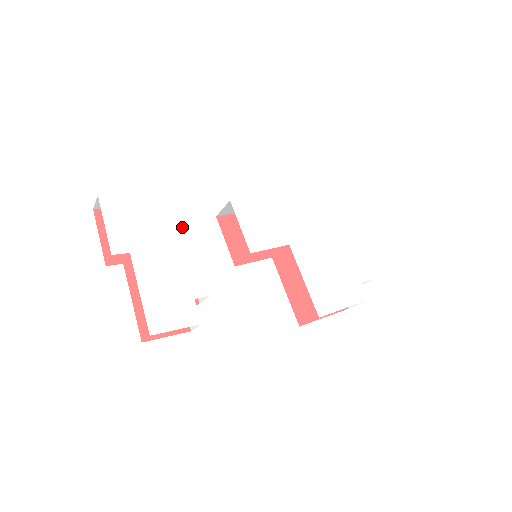
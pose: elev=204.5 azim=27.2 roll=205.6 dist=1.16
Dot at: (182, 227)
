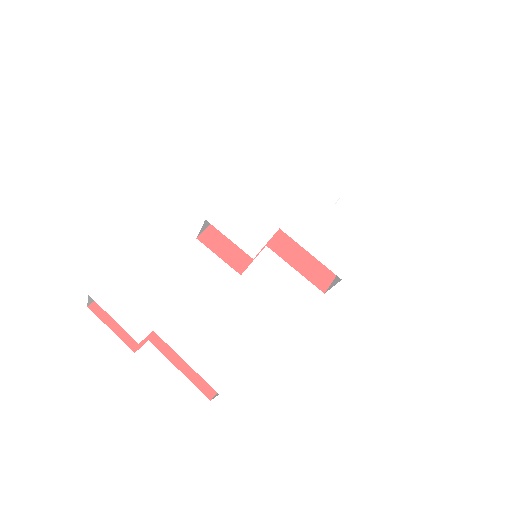
Dot at: (181, 274)
